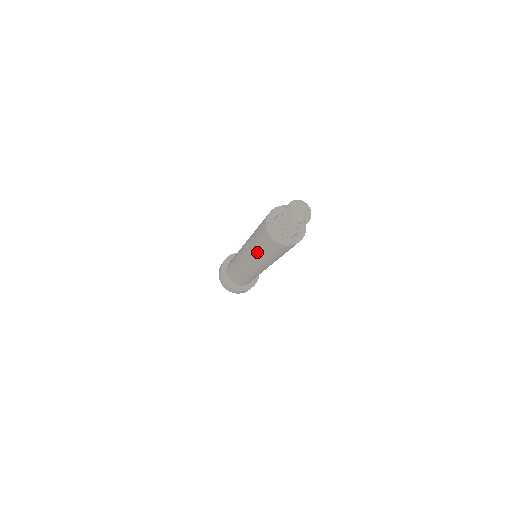
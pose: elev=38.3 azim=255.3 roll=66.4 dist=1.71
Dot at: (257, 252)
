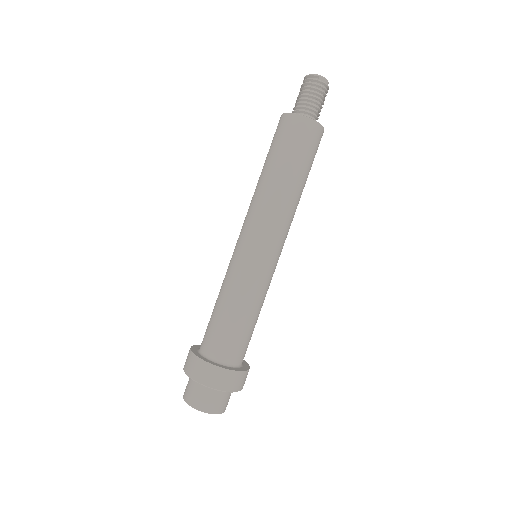
Dot at: (269, 176)
